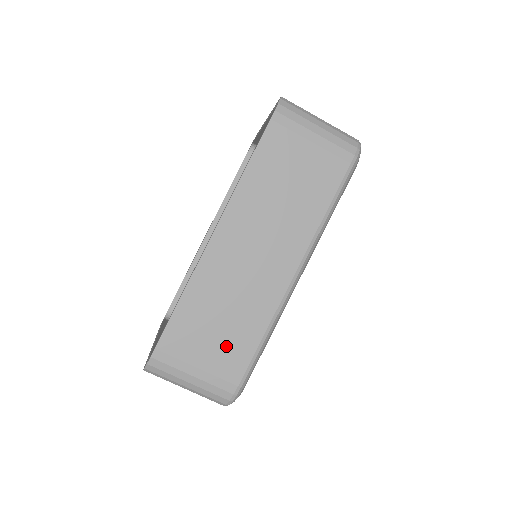
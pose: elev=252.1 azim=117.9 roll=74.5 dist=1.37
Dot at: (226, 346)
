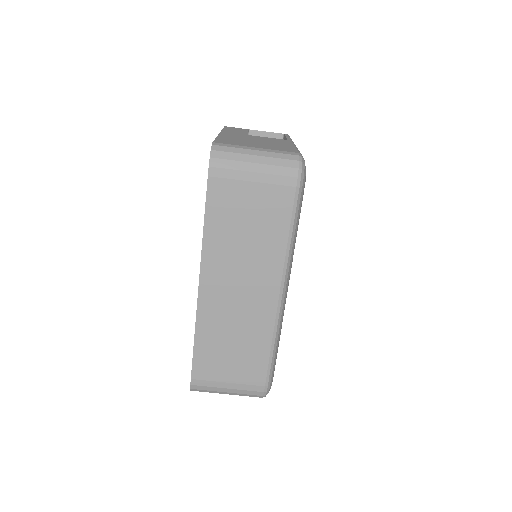
Dot at: (244, 362)
